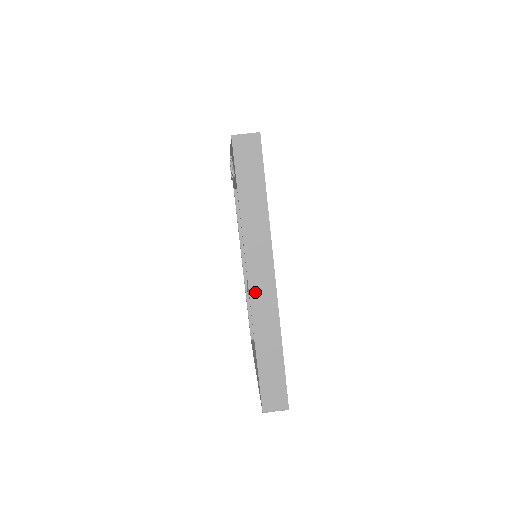
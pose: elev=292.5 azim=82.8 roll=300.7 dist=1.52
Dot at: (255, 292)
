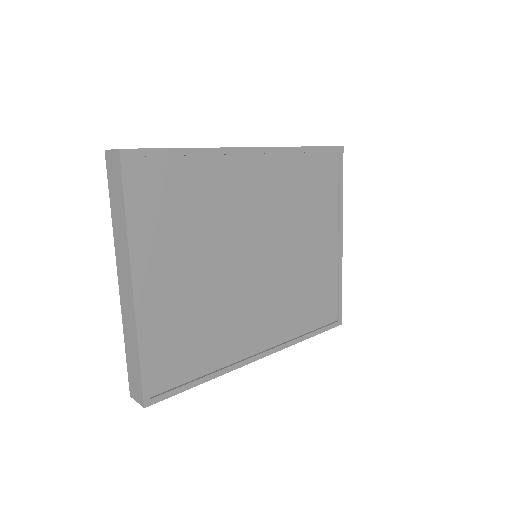
Dot at: occluded
